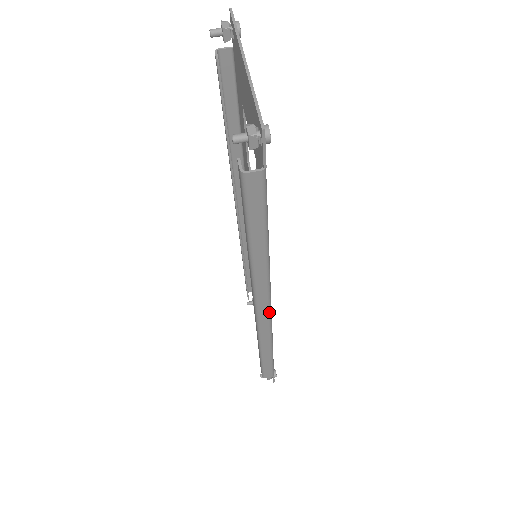
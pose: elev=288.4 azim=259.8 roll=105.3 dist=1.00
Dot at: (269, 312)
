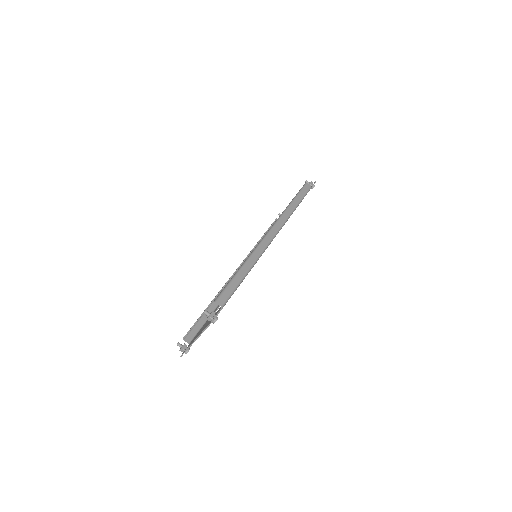
Dot at: occluded
